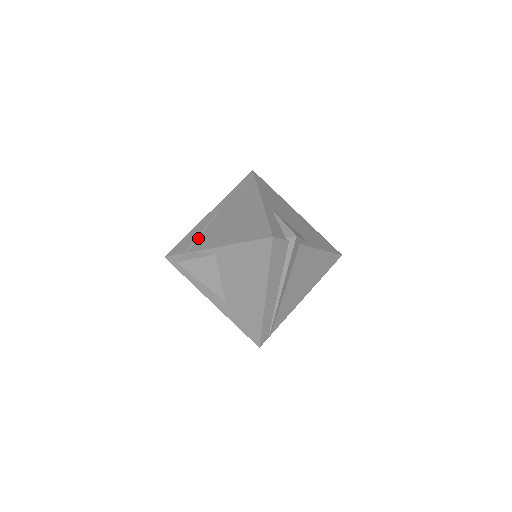
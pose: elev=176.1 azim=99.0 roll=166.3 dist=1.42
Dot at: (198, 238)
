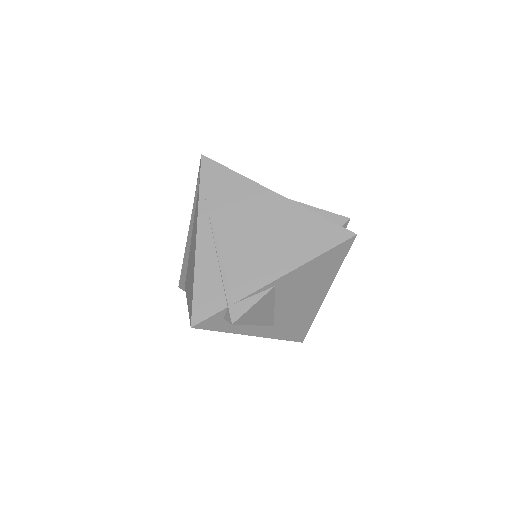
Dot at: (226, 279)
